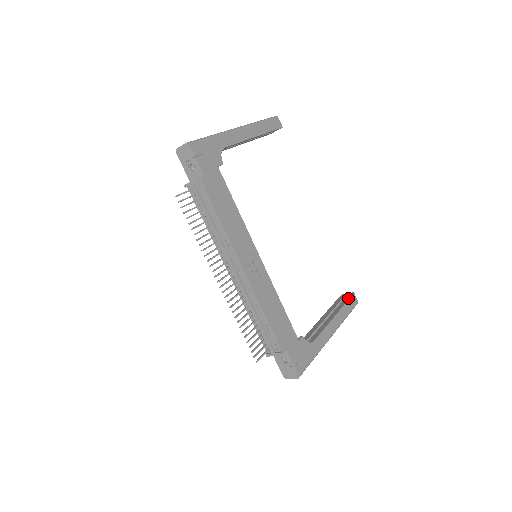
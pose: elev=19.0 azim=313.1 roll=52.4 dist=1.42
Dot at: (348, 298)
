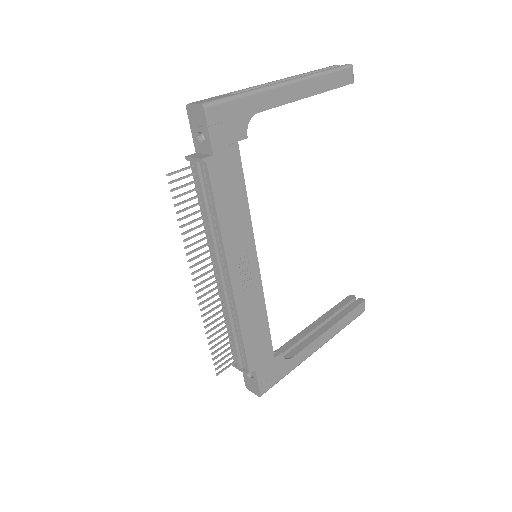
Dot at: (355, 306)
